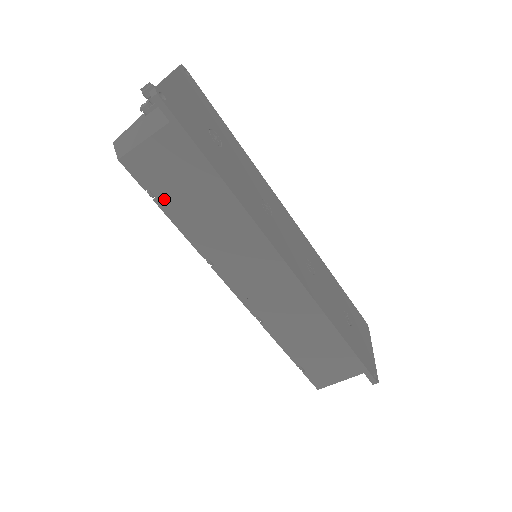
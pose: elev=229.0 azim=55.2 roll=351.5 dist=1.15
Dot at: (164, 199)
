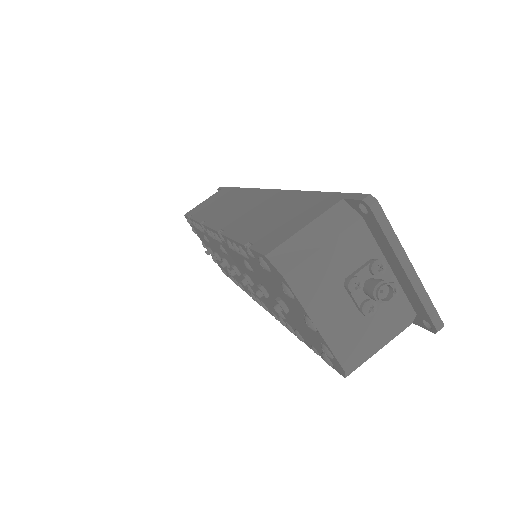
Dot at: (196, 214)
